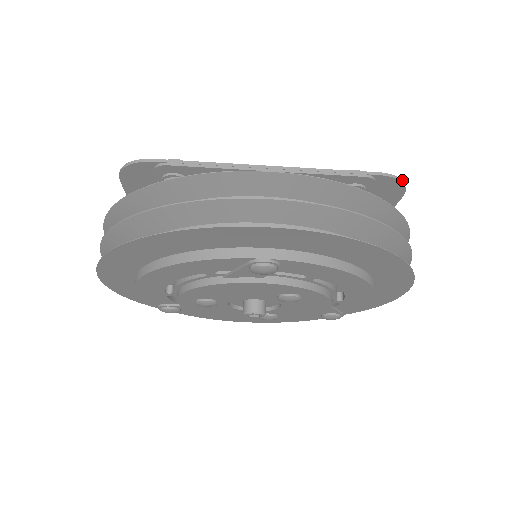
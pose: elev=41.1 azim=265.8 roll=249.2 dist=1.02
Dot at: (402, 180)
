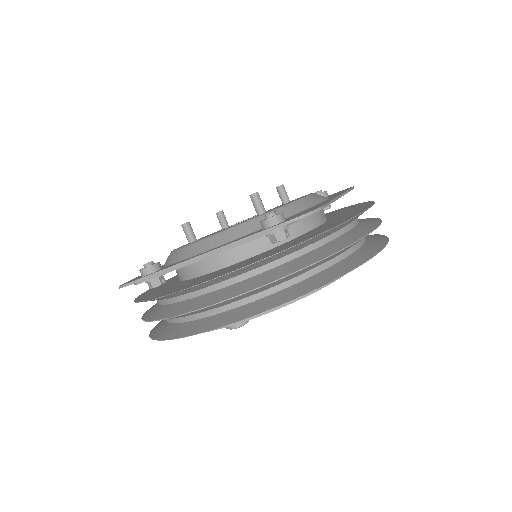
Dot at: (309, 212)
